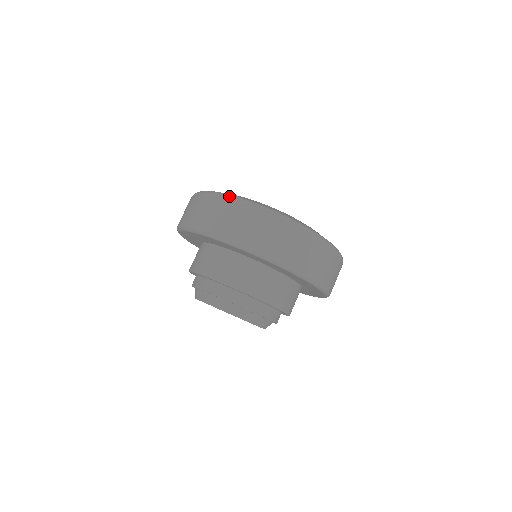
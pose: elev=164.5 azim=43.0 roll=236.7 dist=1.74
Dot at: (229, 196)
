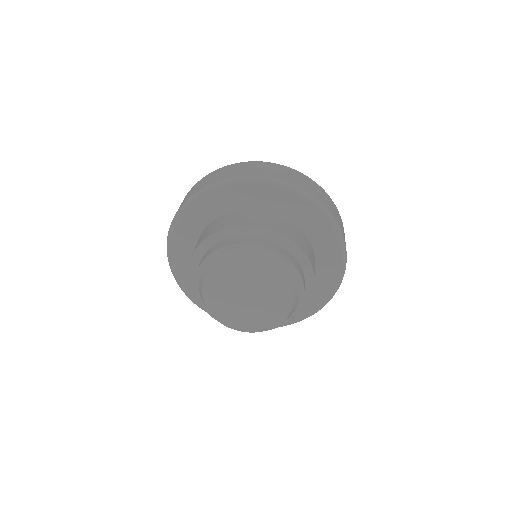
Dot at: (256, 161)
